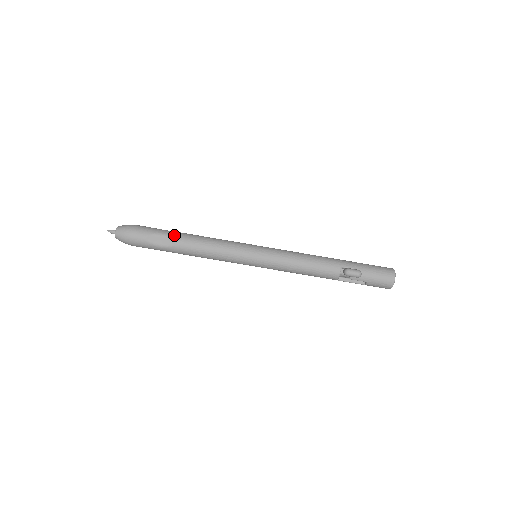
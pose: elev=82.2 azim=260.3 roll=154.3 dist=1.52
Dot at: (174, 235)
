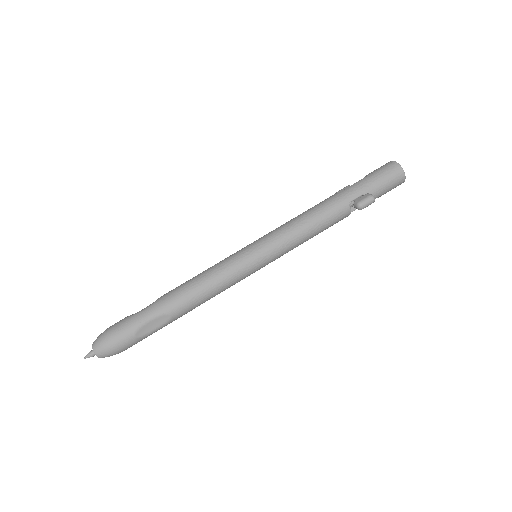
Dot at: (161, 309)
